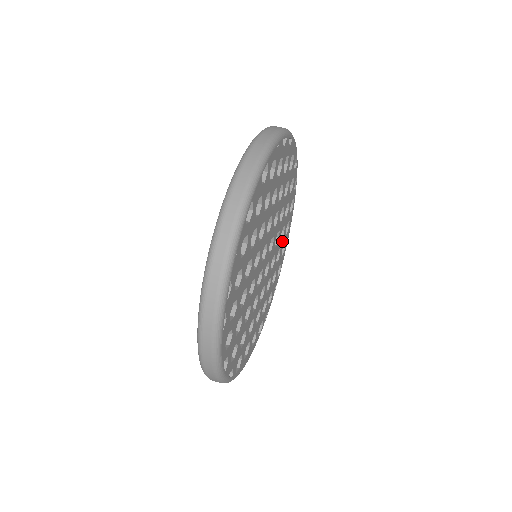
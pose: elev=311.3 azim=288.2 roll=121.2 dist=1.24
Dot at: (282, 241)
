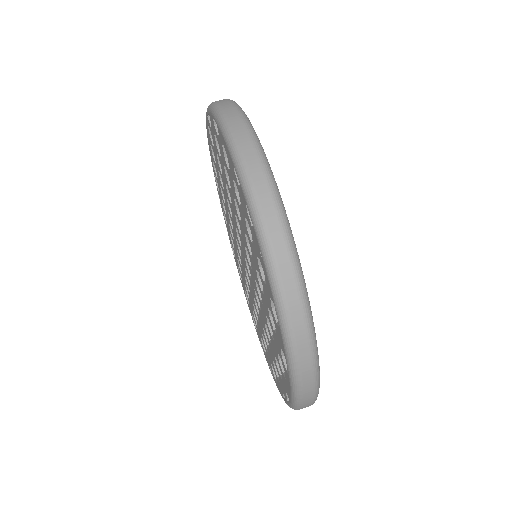
Dot at: occluded
